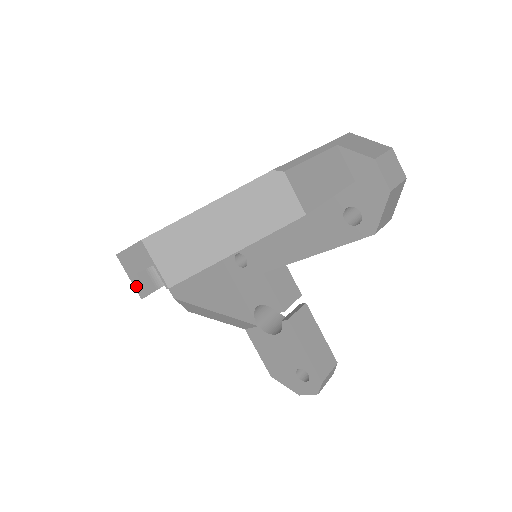
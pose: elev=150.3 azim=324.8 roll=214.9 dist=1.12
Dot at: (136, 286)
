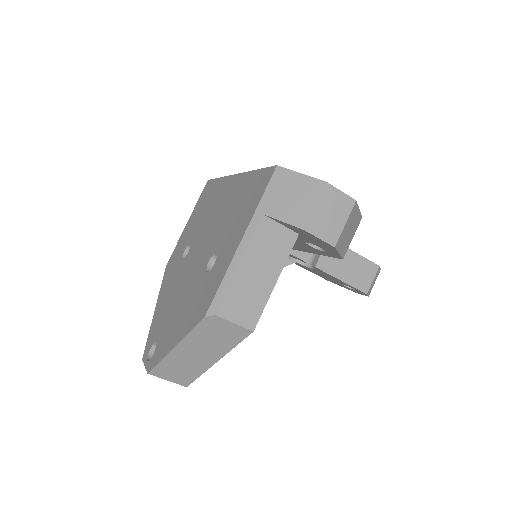
Dot at: occluded
